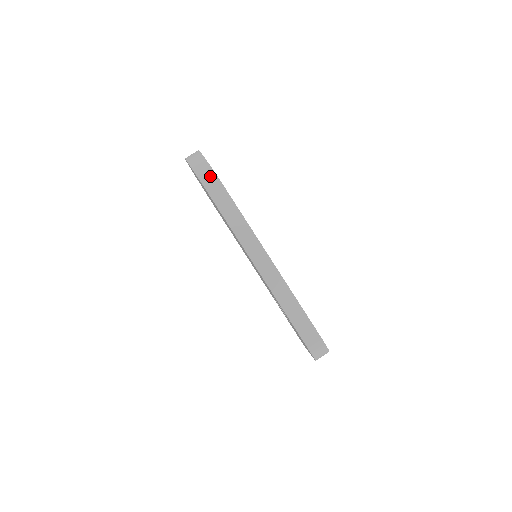
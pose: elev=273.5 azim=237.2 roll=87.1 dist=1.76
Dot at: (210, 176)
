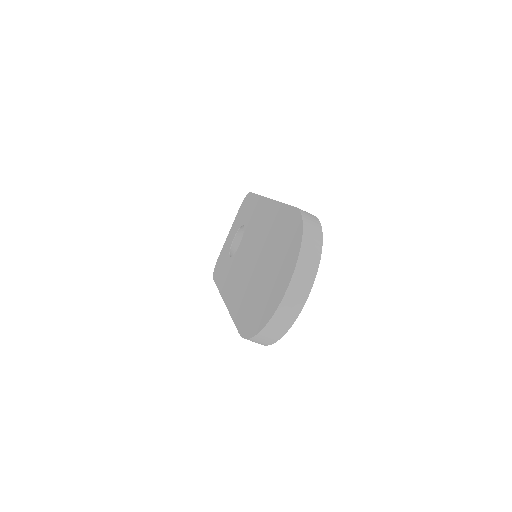
Dot at: occluded
